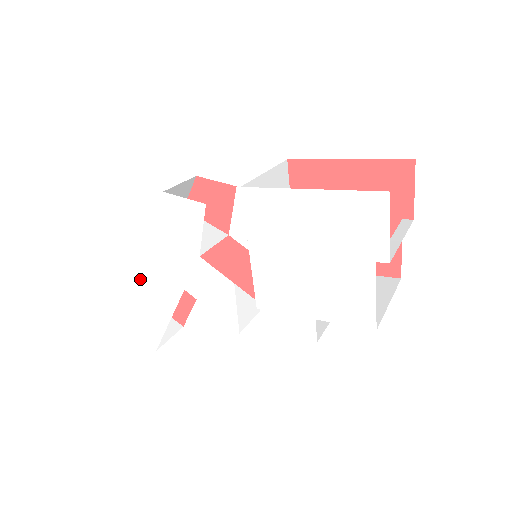
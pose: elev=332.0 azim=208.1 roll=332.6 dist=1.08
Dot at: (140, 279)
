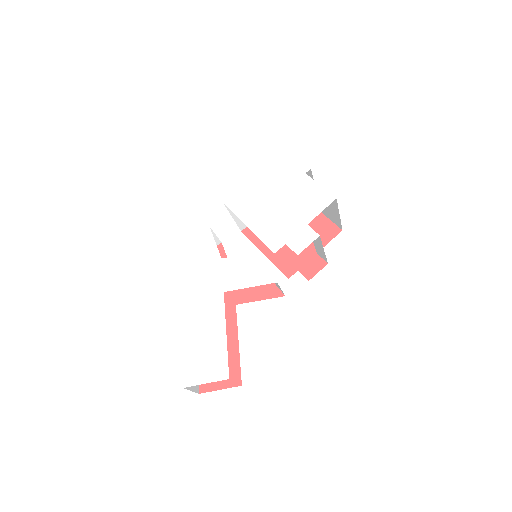
Dot at: (188, 320)
